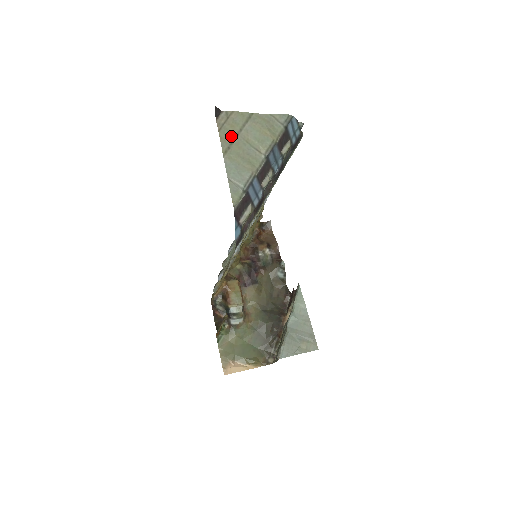
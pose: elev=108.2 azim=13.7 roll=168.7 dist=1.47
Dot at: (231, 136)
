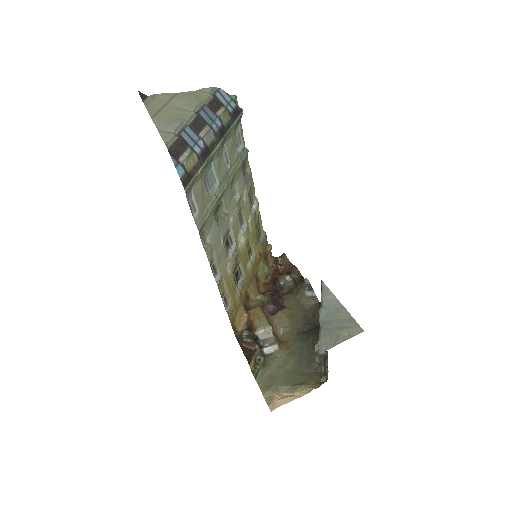
Dot at: (158, 107)
